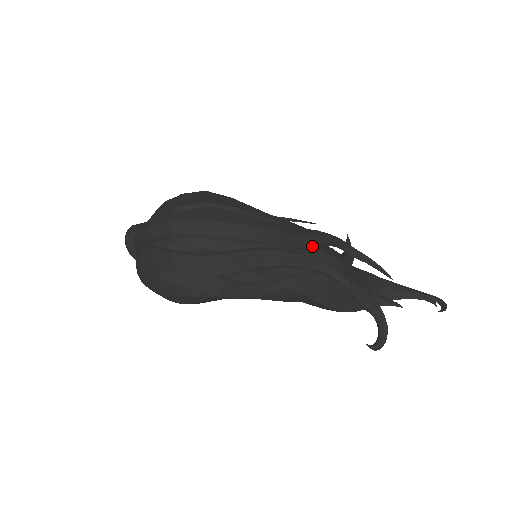
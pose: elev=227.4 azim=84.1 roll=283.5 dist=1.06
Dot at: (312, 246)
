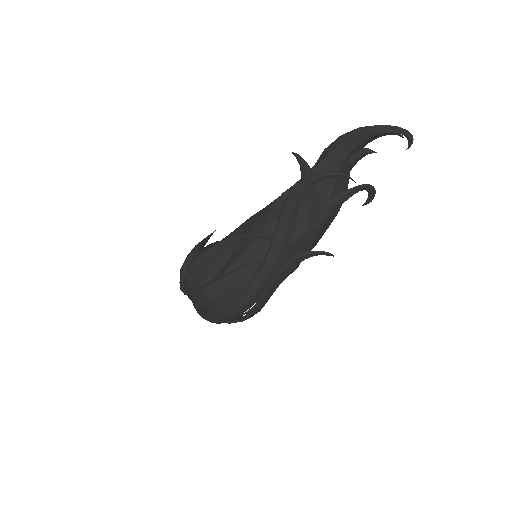
Dot at: (286, 253)
